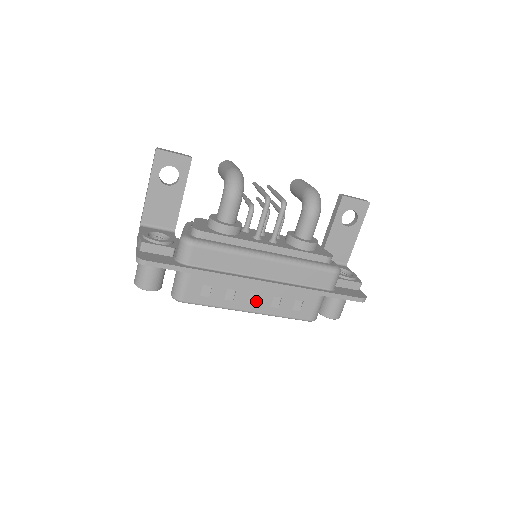
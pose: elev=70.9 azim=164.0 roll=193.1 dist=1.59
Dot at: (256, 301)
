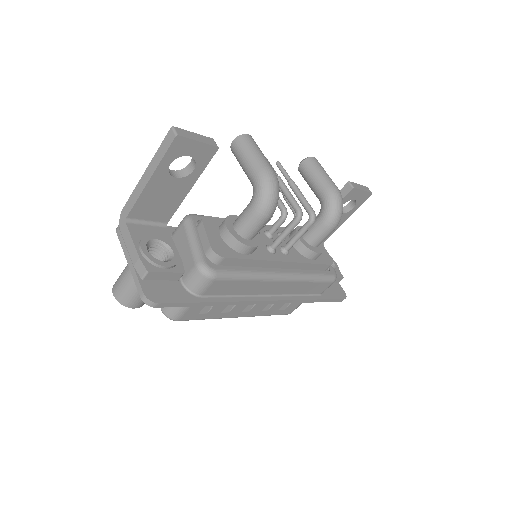
Dot at: (250, 308)
